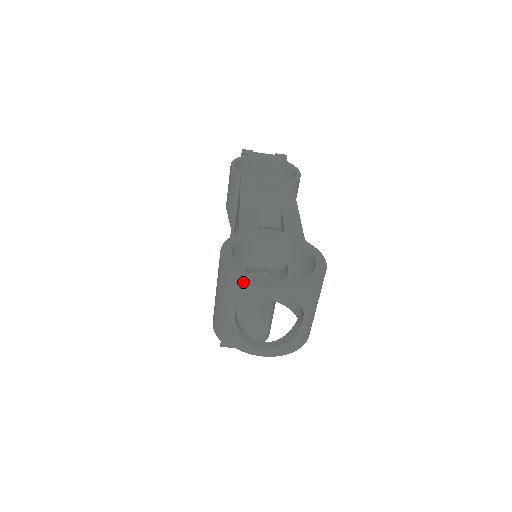
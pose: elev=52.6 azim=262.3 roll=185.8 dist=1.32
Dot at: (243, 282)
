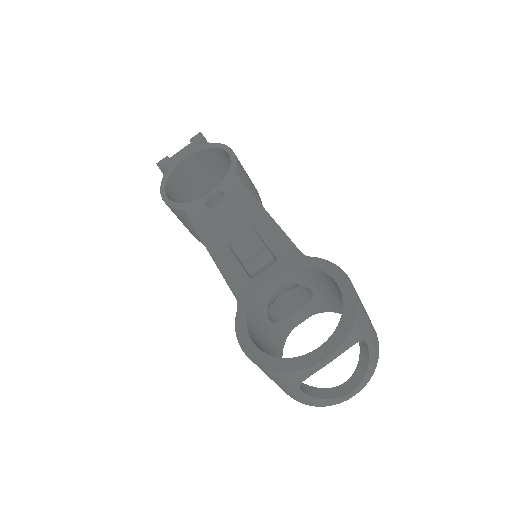
Dot at: (290, 374)
